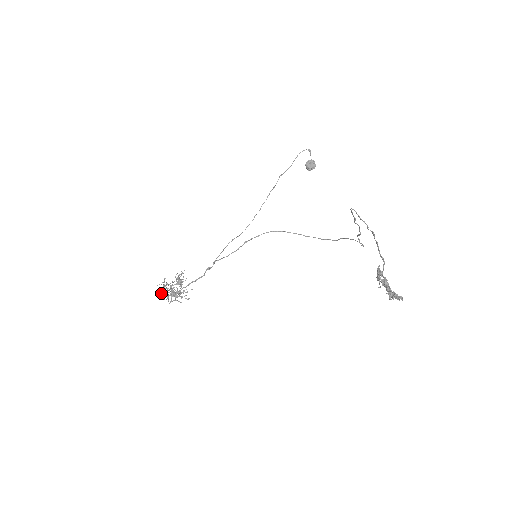
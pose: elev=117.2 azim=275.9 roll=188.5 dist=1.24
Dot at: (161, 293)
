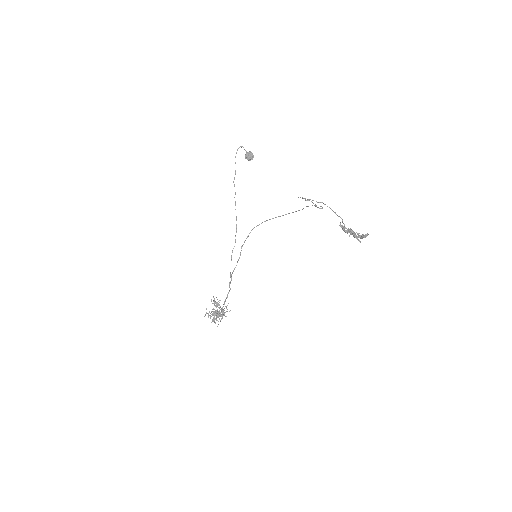
Dot at: occluded
